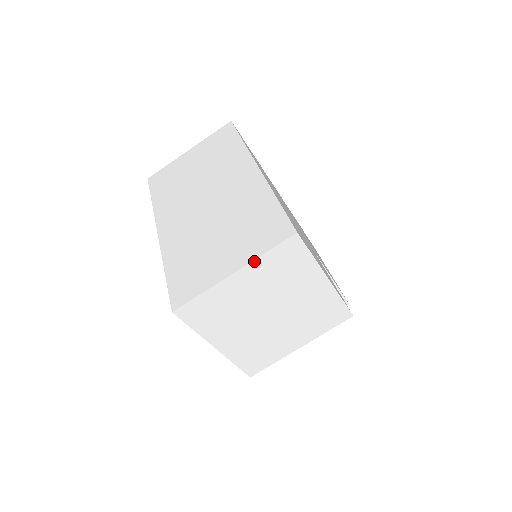
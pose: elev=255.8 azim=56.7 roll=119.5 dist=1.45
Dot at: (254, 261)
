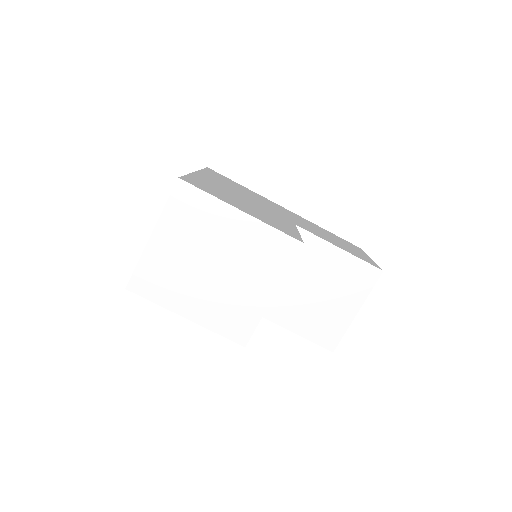
Dot at: (161, 217)
